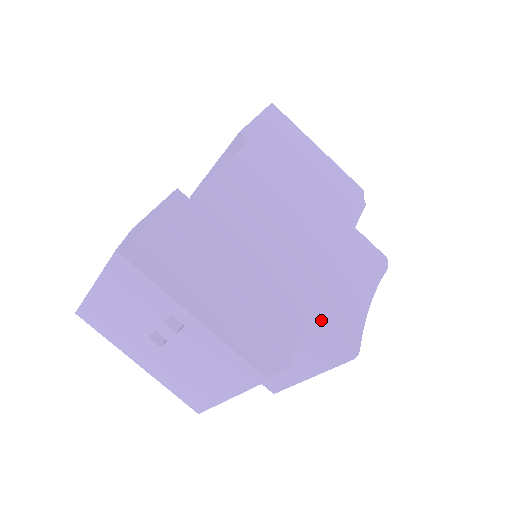
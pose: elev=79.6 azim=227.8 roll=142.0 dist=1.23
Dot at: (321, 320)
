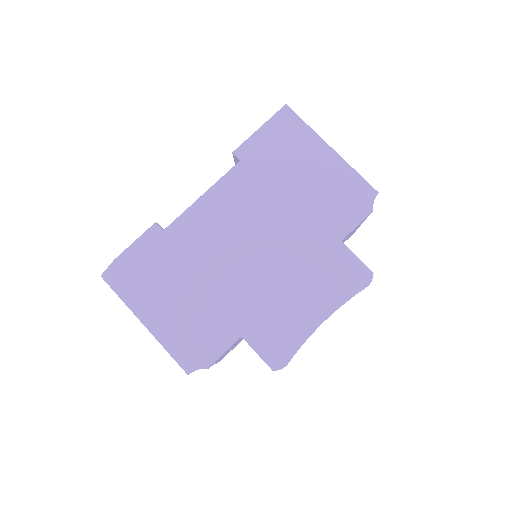
Dot at: (255, 334)
